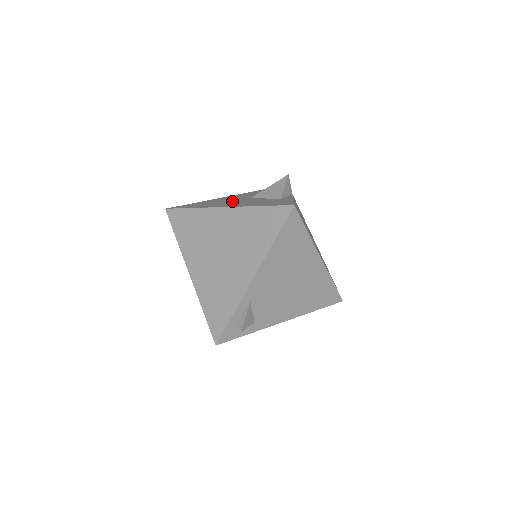
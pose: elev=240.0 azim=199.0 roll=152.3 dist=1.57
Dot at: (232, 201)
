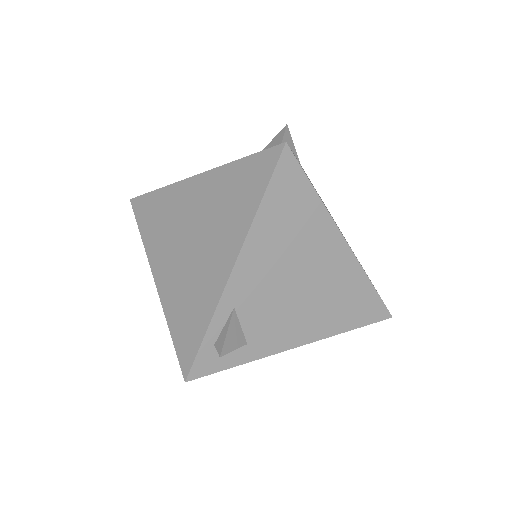
Dot at: occluded
